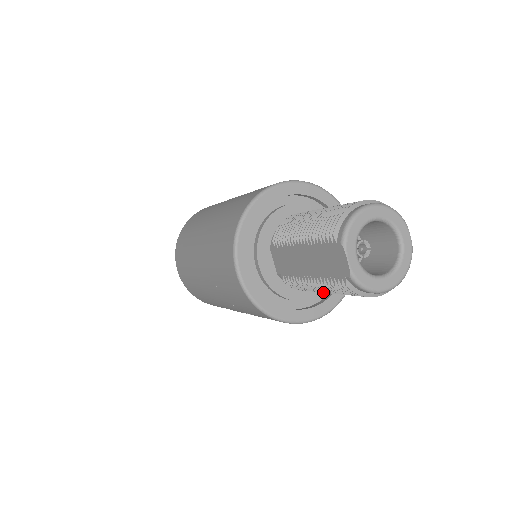
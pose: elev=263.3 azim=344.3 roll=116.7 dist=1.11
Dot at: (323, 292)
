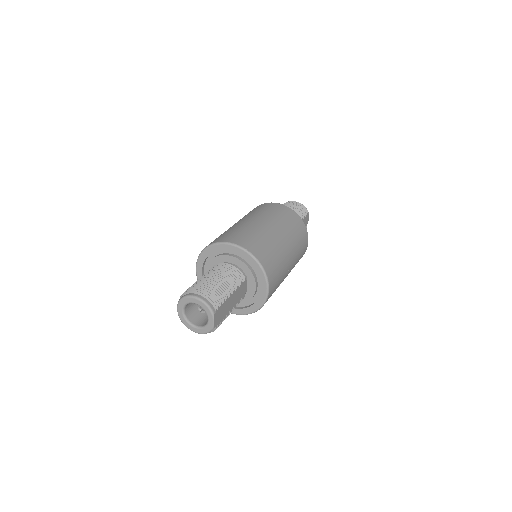
Dot at: occluded
